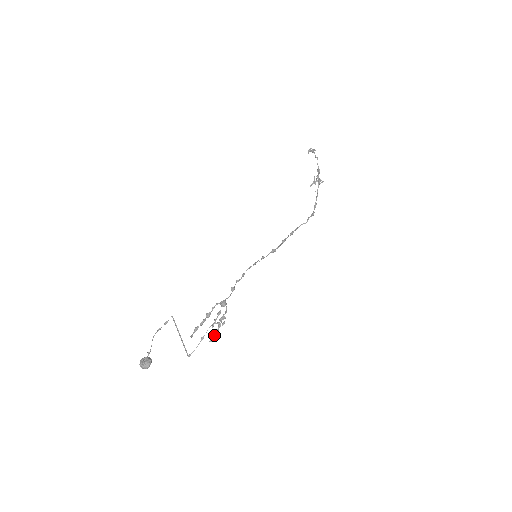
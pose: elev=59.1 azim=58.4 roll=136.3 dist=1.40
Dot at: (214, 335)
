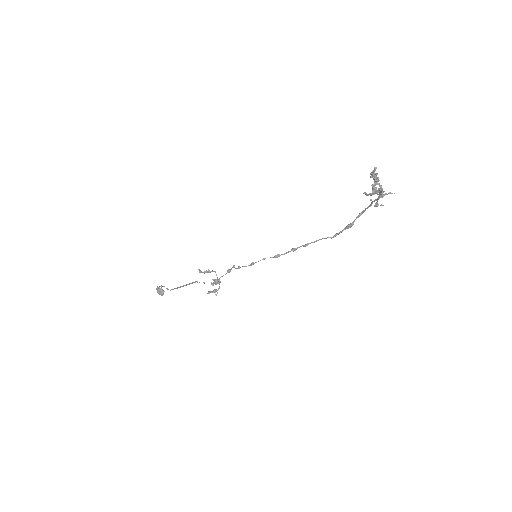
Dot at: occluded
